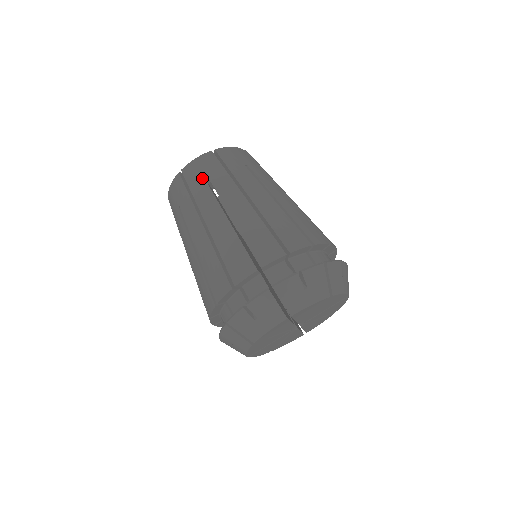
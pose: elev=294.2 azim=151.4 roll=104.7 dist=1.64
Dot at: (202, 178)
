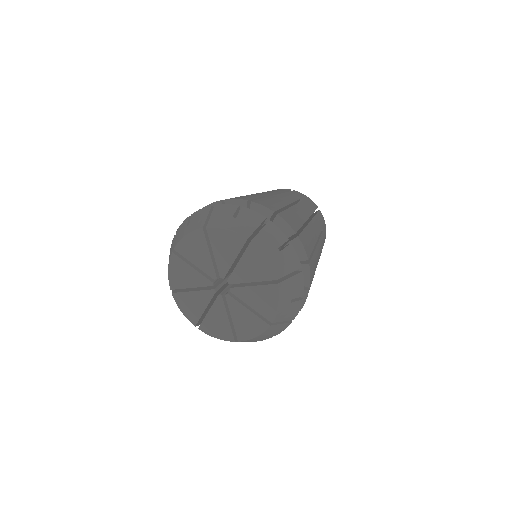
Dot at: occluded
